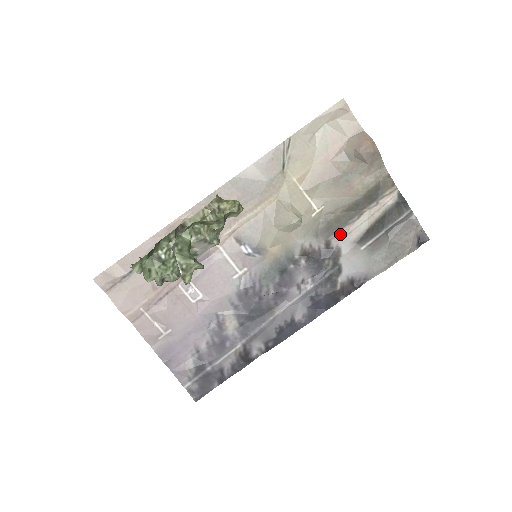
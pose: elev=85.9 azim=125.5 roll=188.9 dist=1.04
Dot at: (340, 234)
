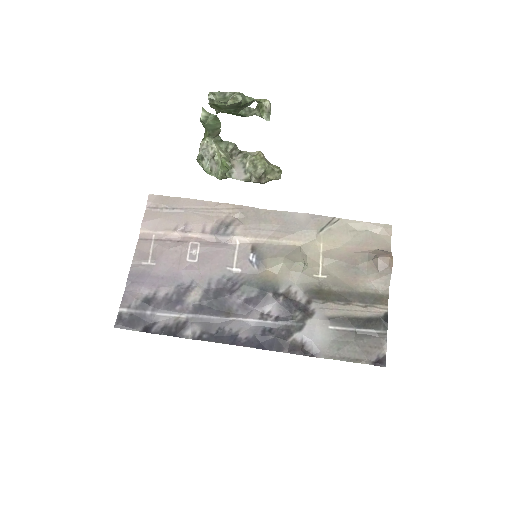
Dot at: (322, 304)
